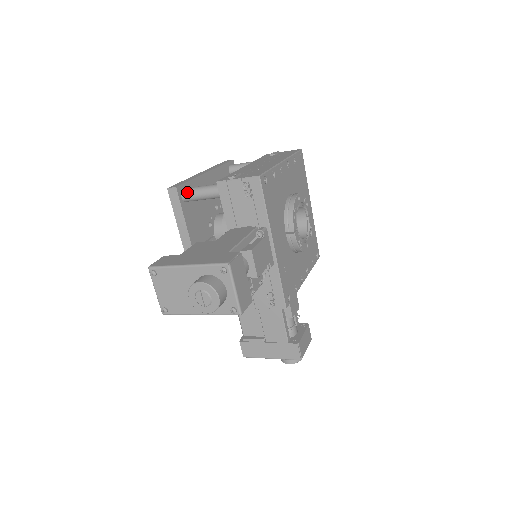
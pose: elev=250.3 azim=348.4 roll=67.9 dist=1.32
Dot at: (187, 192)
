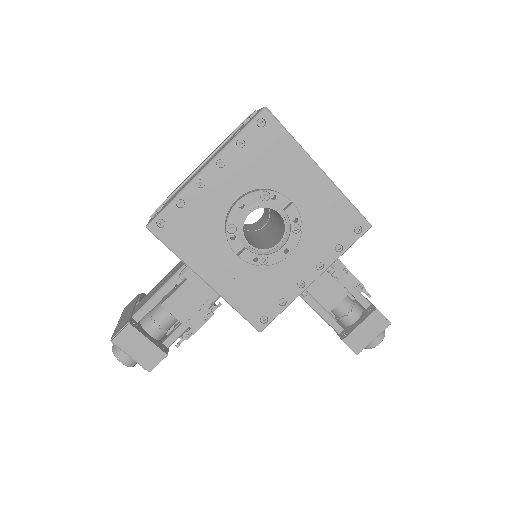
Dot at: occluded
